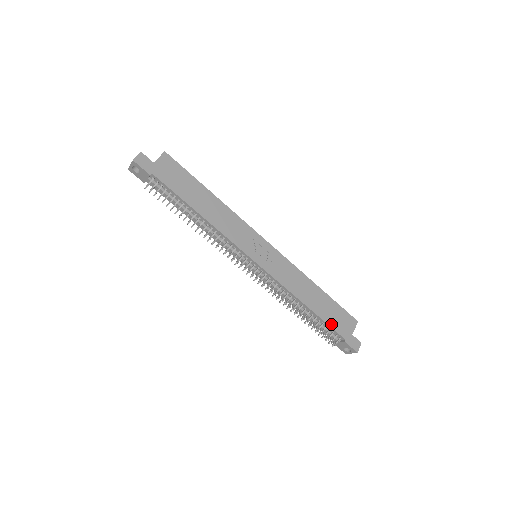
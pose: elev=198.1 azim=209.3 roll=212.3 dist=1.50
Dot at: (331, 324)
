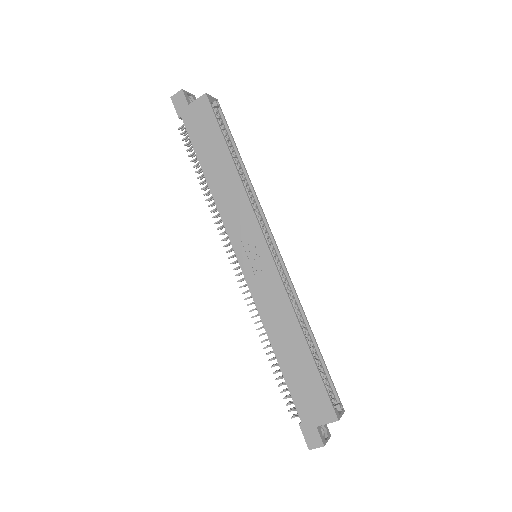
Dot at: (293, 392)
